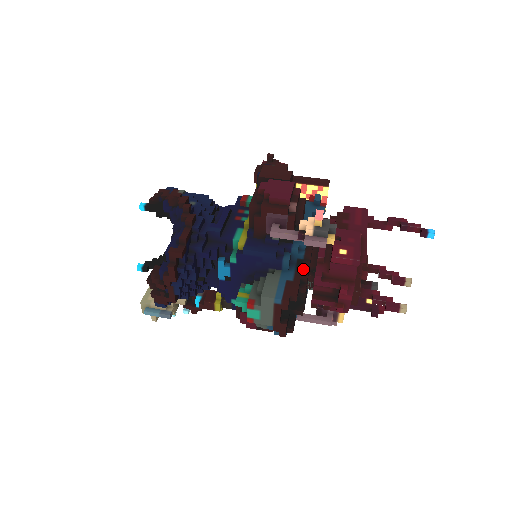
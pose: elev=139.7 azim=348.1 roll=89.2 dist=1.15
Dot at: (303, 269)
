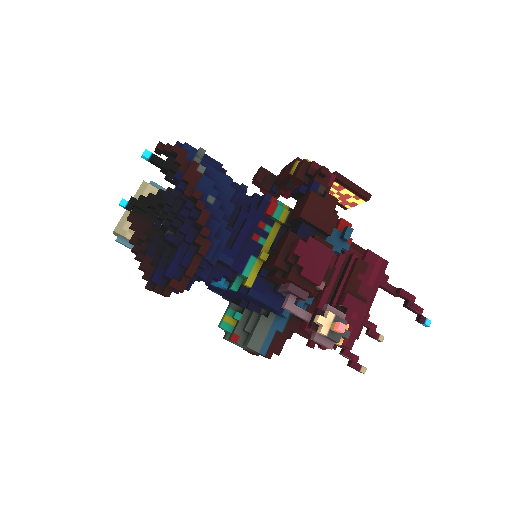
Dot at: (297, 318)
